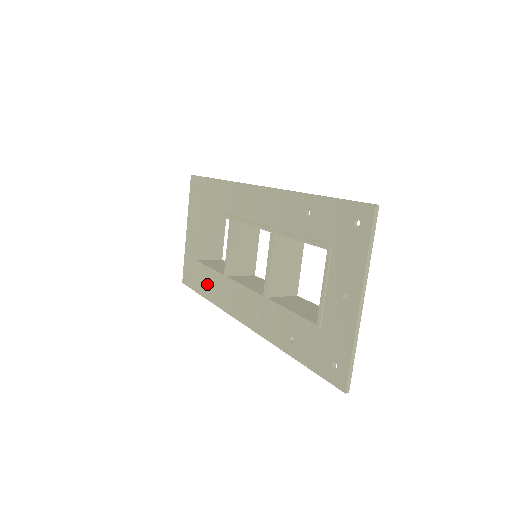
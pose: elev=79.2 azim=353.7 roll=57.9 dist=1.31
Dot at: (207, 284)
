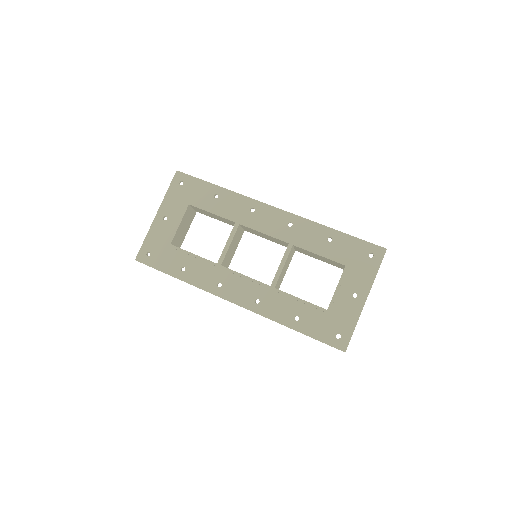
Dot at: (185, 267)
